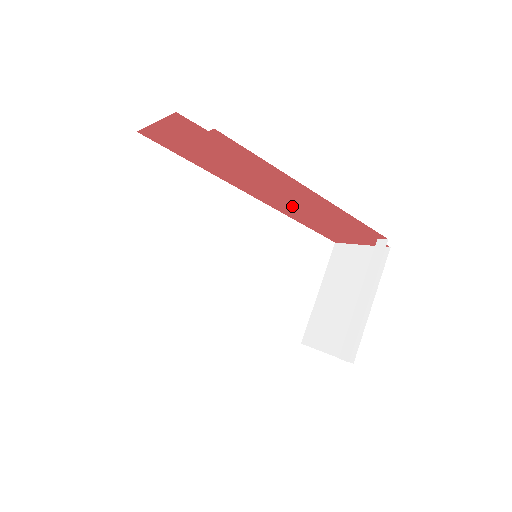
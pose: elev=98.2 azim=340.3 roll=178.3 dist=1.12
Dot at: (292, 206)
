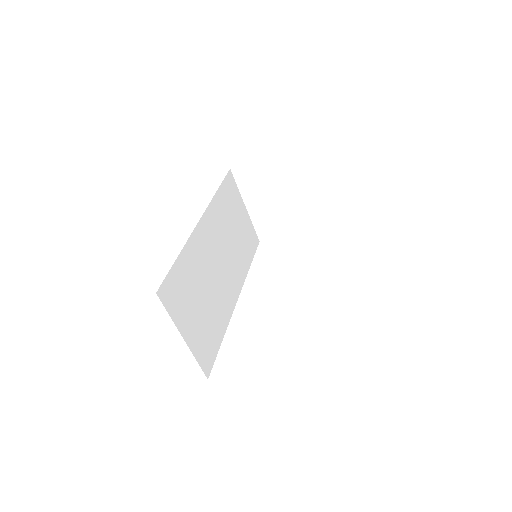
Dot at: occluded
